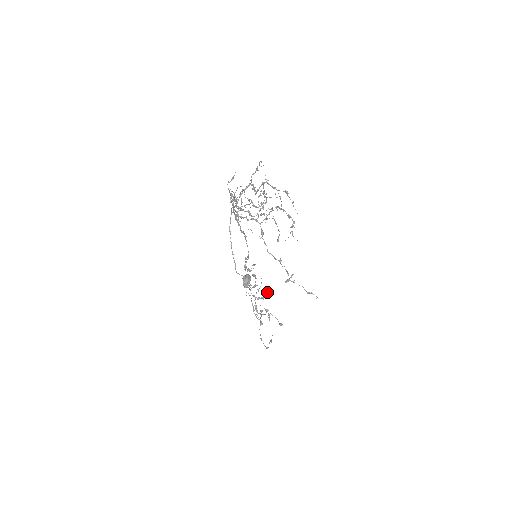
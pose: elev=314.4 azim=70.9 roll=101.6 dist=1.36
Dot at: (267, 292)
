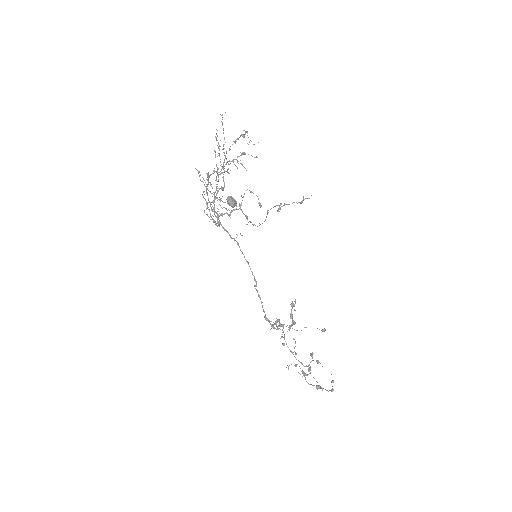
Dot at: (292, 307)
